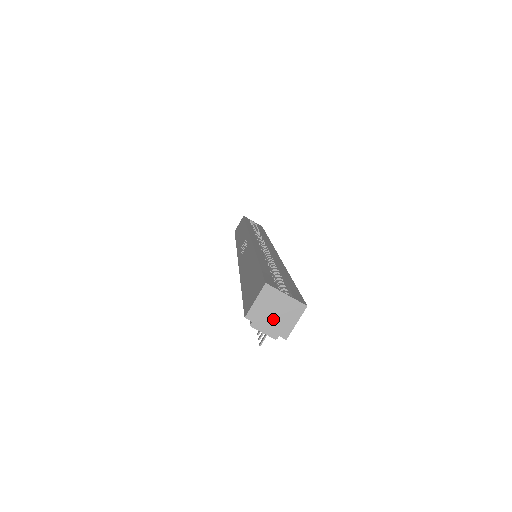
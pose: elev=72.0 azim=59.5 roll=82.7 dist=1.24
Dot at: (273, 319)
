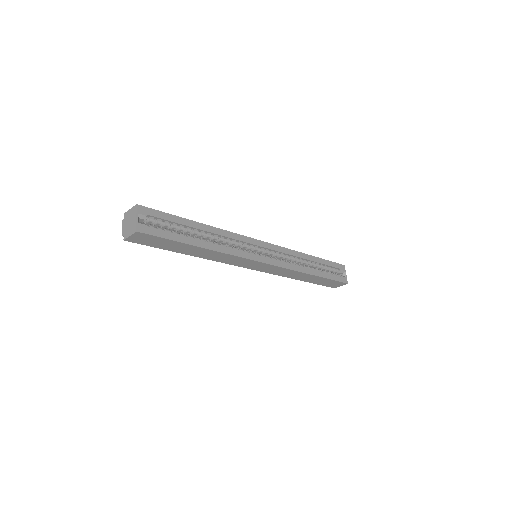
Dot at: (128, 225)
